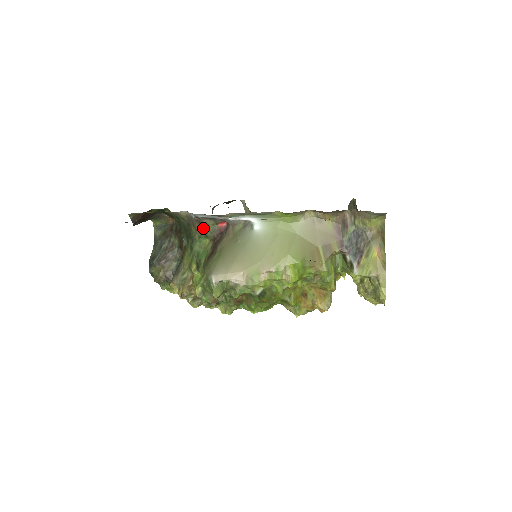
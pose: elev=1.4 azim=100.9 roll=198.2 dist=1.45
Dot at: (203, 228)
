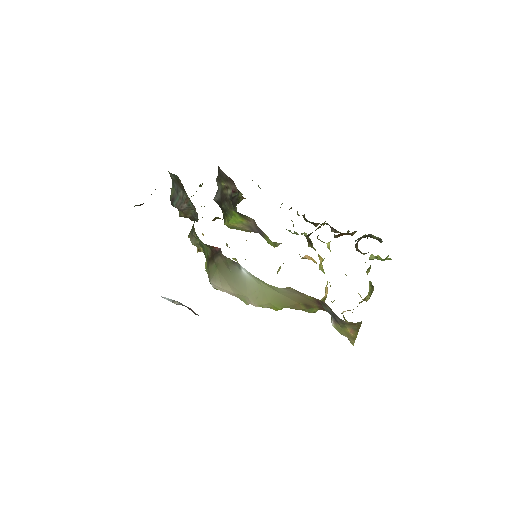
Dot at: (200, 241)
